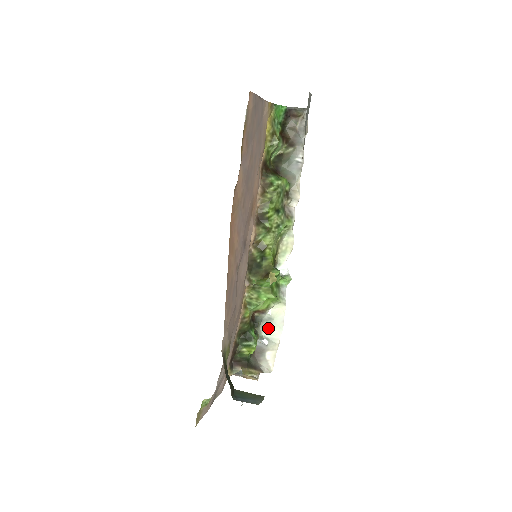
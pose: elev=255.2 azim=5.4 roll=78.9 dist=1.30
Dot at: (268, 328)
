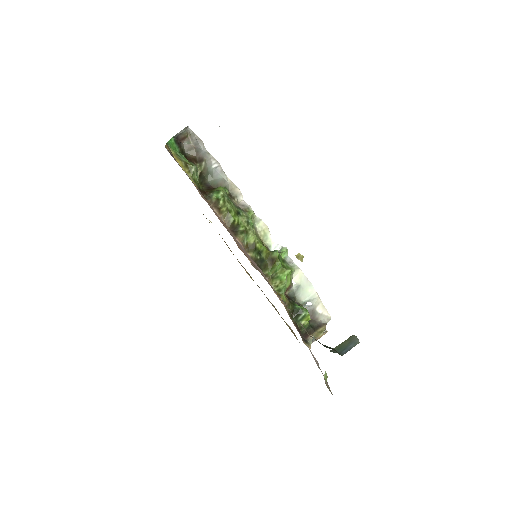
Dot at: (302, 294)
